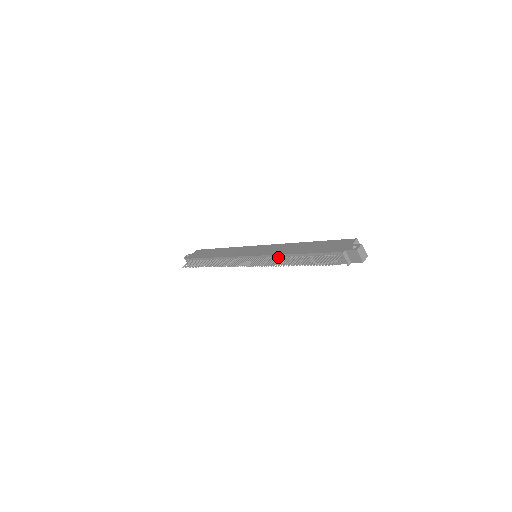
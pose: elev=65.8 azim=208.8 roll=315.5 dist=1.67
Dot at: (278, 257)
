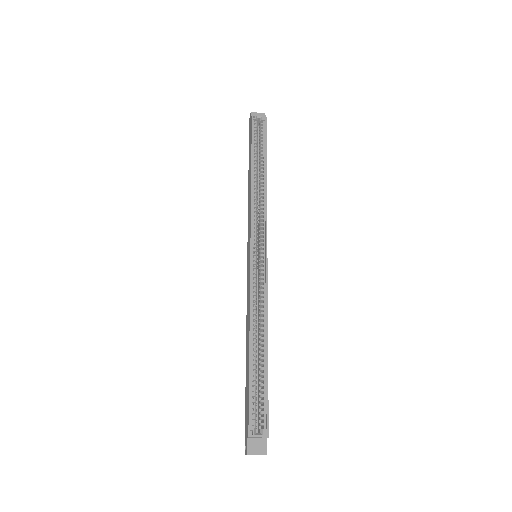
Dot at: occluded
